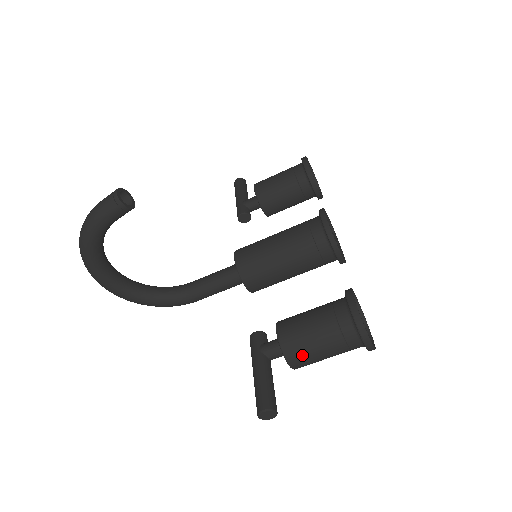
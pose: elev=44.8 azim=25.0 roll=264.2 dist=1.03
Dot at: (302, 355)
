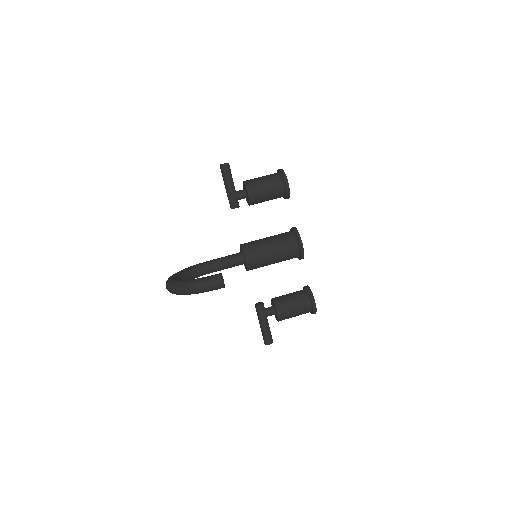
Dot at: occluded
